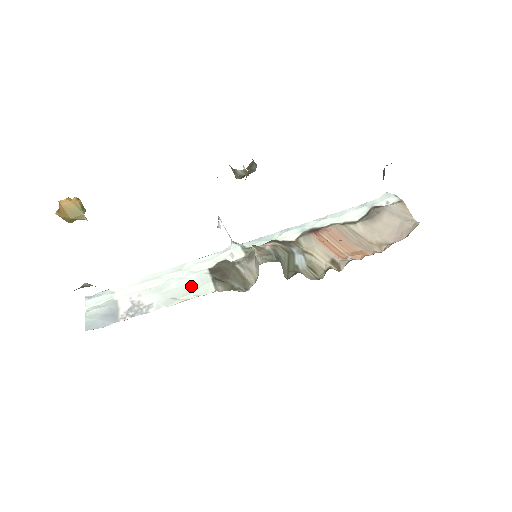
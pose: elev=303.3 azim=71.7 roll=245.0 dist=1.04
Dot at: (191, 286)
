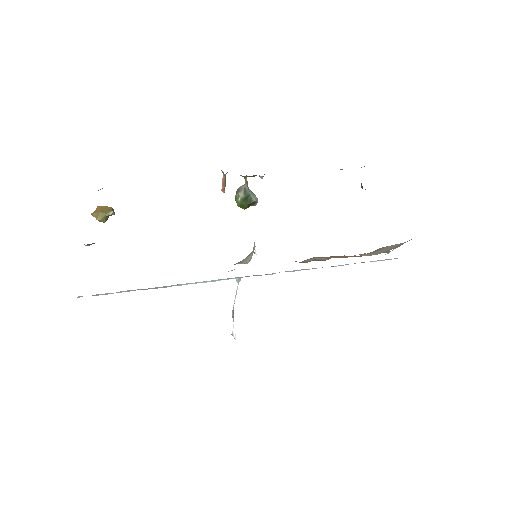
Dot at: occluded
